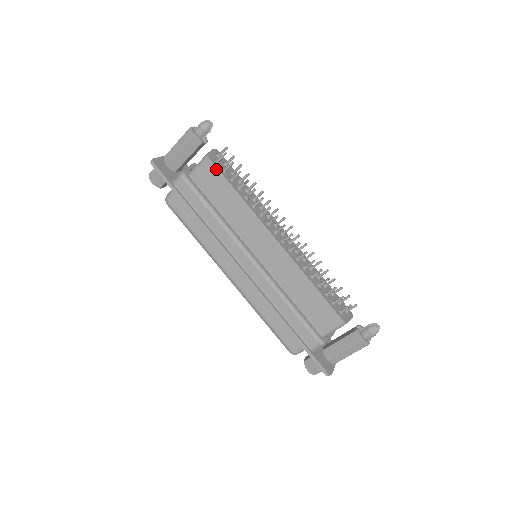
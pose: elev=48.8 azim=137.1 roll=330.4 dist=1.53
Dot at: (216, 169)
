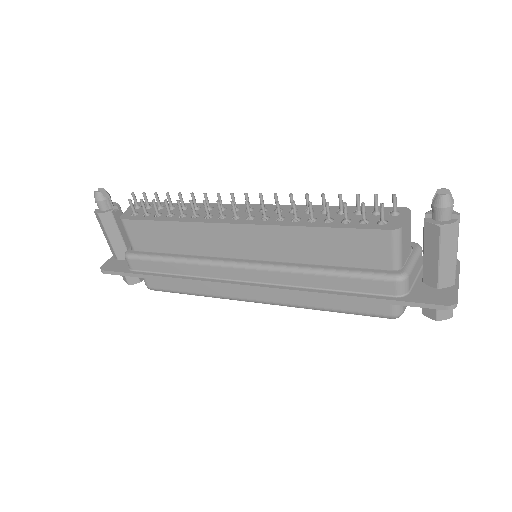
Dot at: (135, 222)
